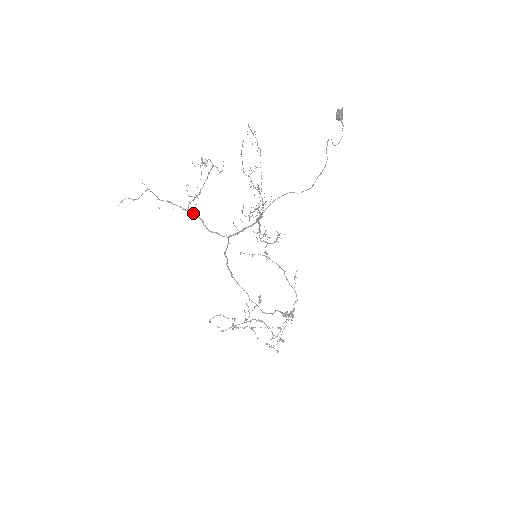
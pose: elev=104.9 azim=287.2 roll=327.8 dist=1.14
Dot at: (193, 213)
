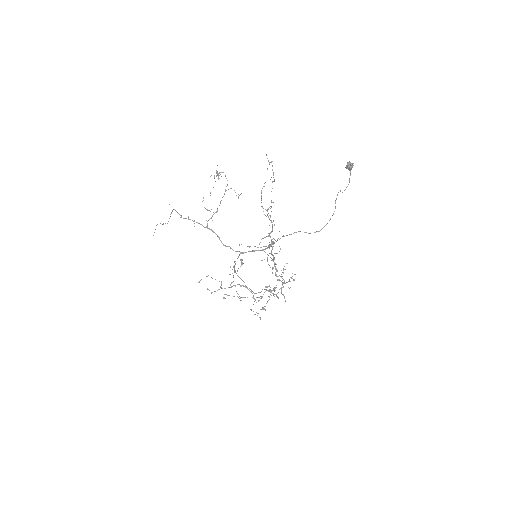
Dot at: (211, 230)
